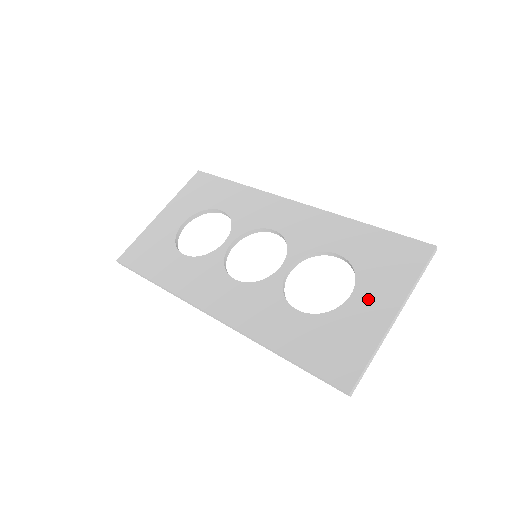
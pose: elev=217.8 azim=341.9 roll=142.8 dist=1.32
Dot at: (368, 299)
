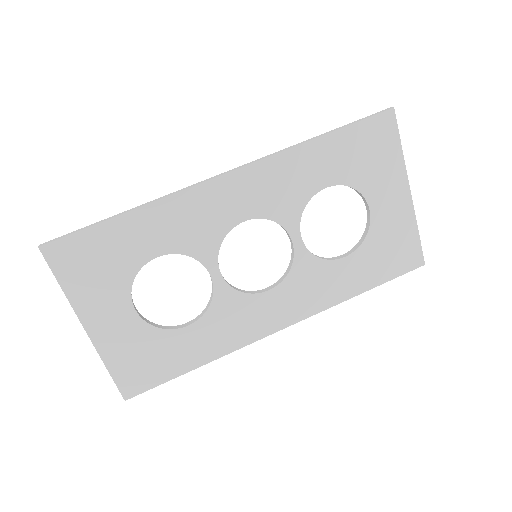
Dot at: (384, 200)
